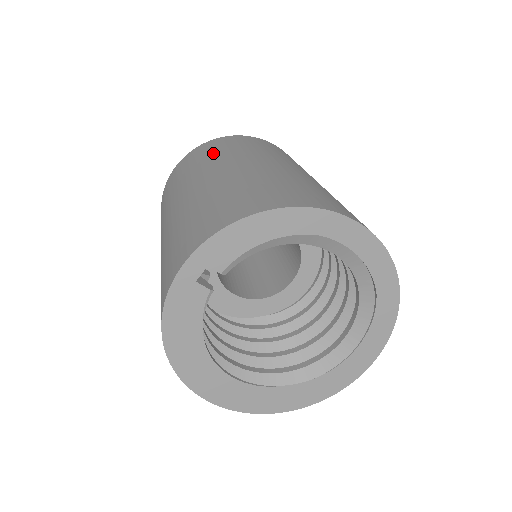
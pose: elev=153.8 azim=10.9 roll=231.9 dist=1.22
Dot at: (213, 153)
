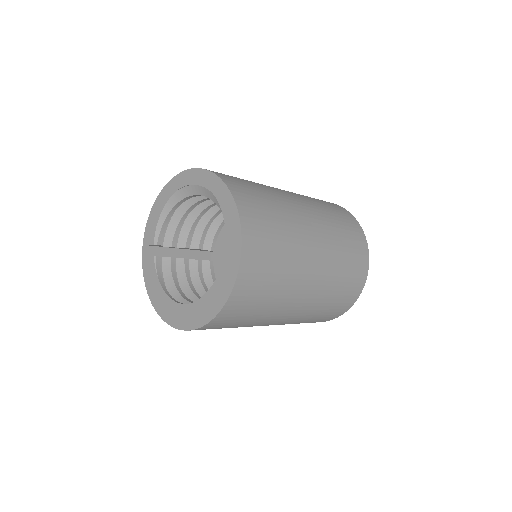
Dot at: occluded
